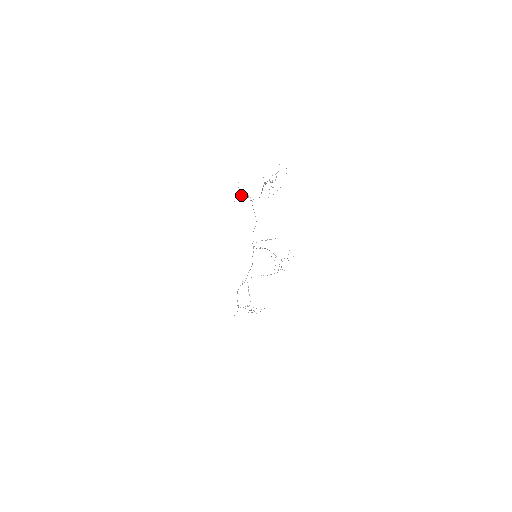
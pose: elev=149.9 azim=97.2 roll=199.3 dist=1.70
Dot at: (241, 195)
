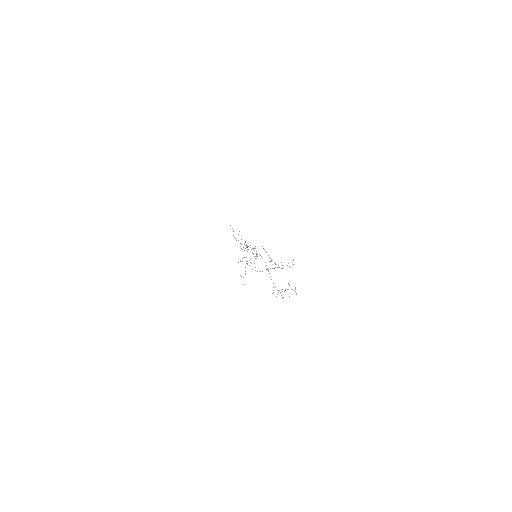
Dot at: (245, 273)
